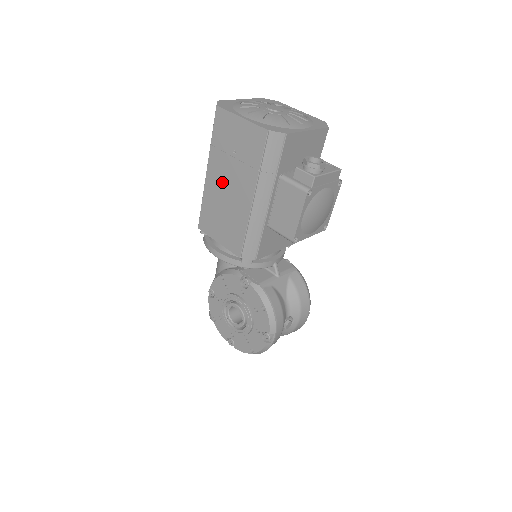
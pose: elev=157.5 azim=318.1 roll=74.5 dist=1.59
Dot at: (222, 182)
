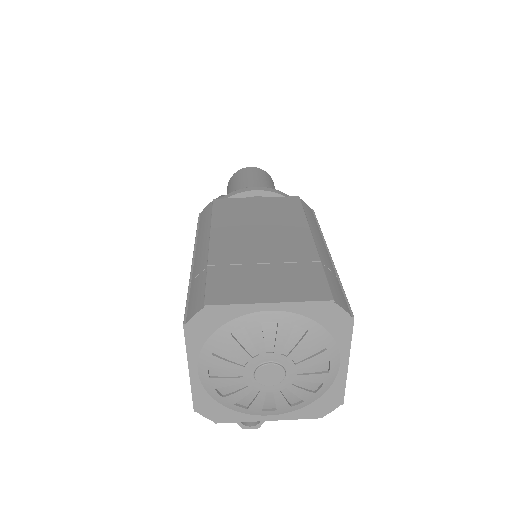
Dot at: occluded
